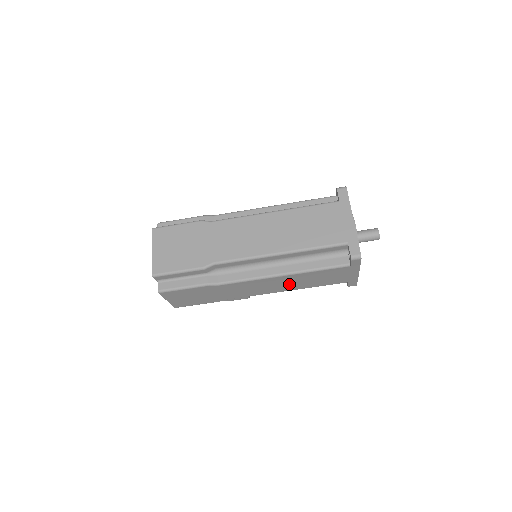
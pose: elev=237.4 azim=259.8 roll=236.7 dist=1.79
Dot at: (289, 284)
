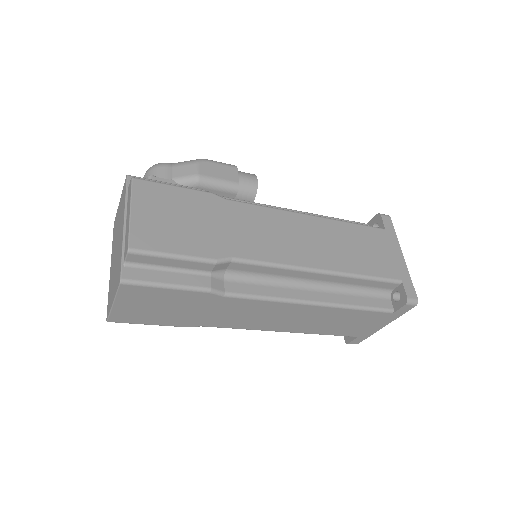
Dot at: occluded
